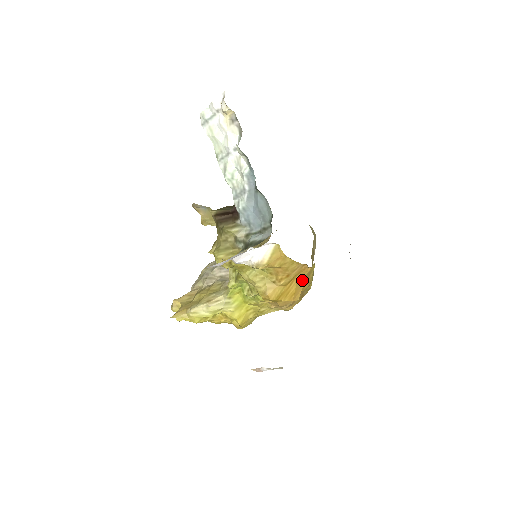
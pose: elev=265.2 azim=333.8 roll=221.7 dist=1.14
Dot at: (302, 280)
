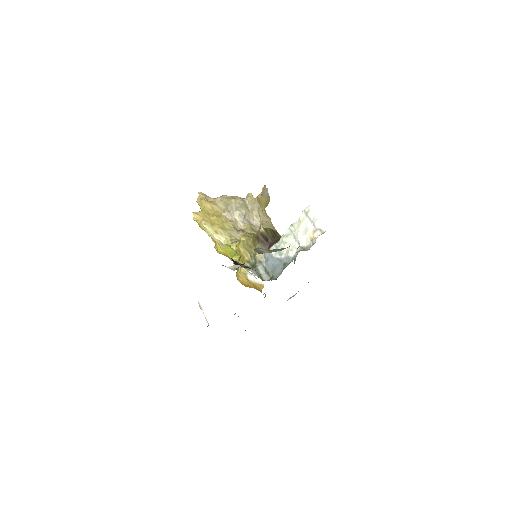
Dot at: occluded
